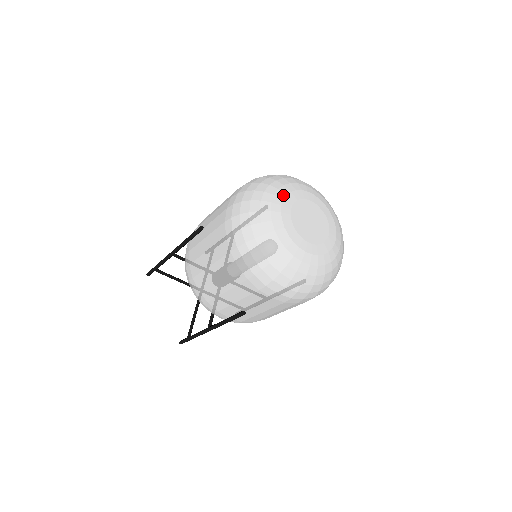
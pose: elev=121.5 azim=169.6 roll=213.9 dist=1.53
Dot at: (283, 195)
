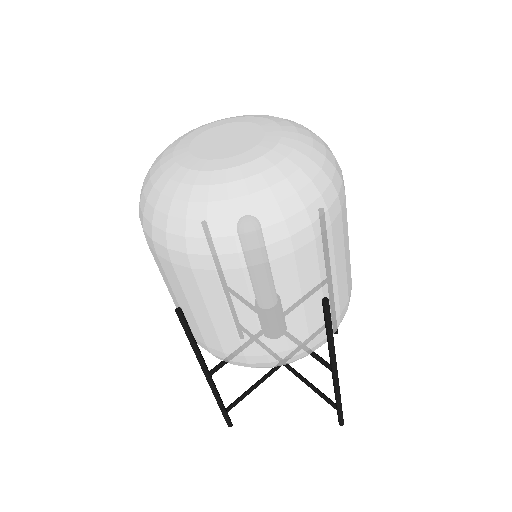
Dot at: (170, 162)
